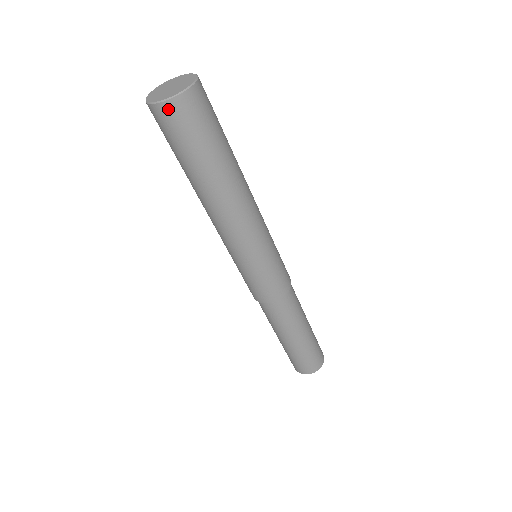
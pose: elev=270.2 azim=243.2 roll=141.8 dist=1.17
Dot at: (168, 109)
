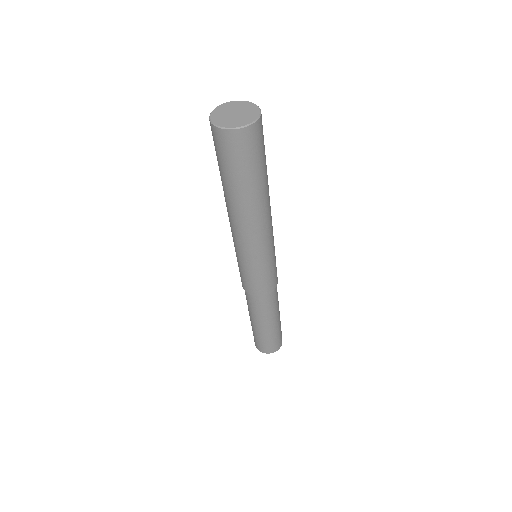
Dot at: (228, 136)
